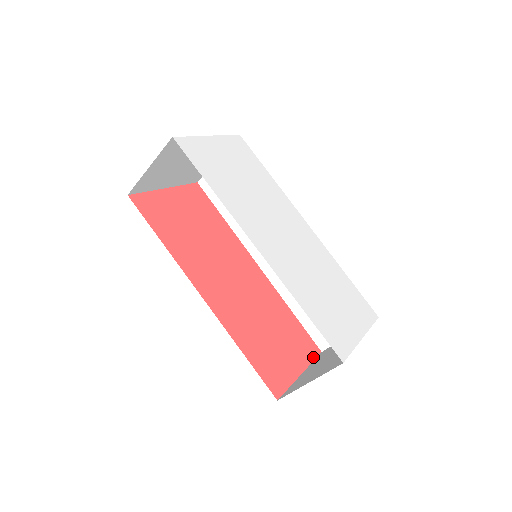
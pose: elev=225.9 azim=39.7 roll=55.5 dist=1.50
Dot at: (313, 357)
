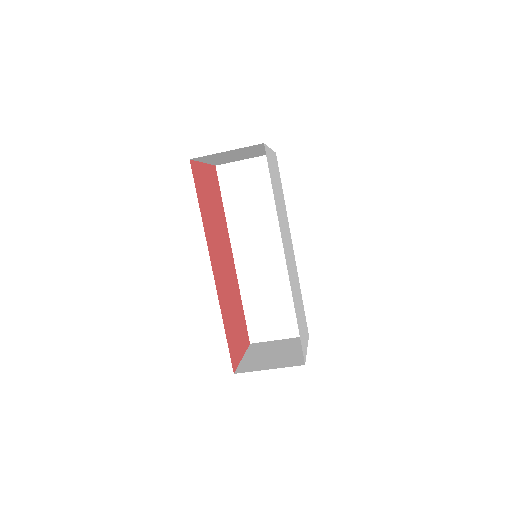
Dot at: (247, 346)
